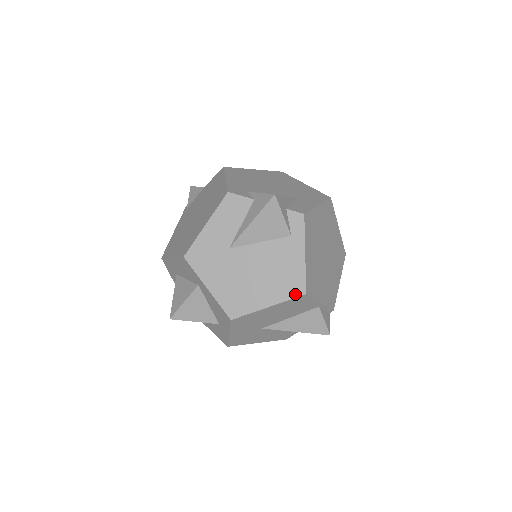
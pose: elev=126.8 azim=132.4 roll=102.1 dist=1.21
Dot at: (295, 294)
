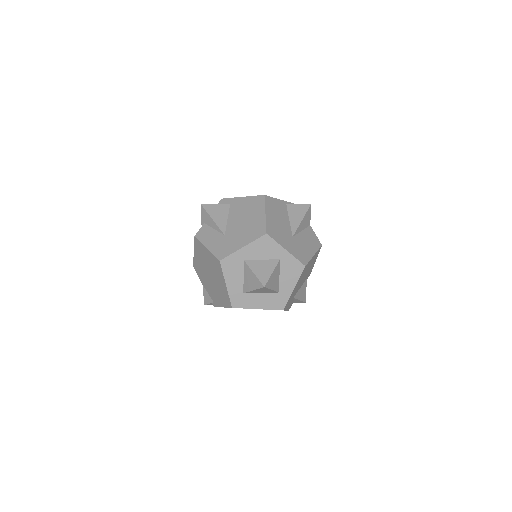
Dot at: (262, 200)
